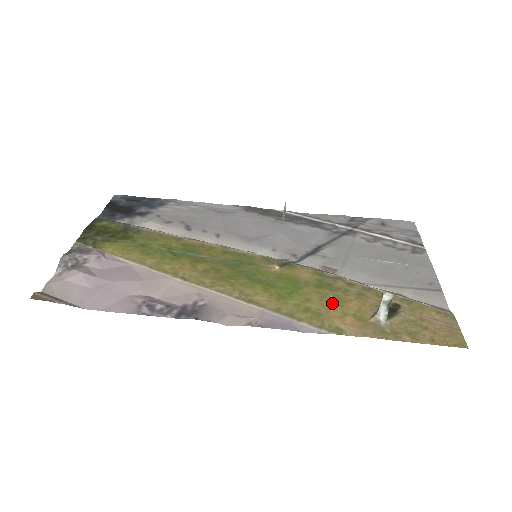
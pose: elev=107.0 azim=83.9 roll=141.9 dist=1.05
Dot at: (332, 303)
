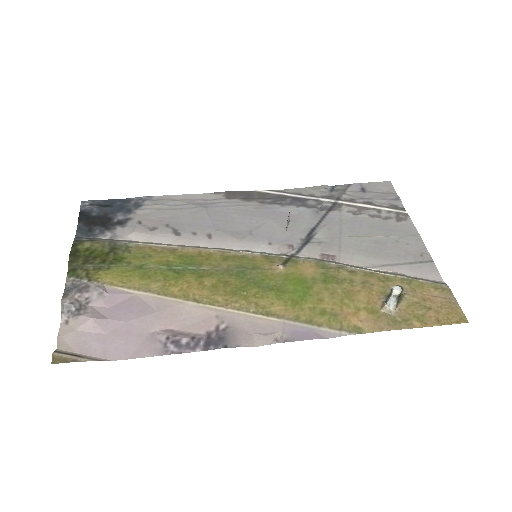
Dot at: (343, 299)
